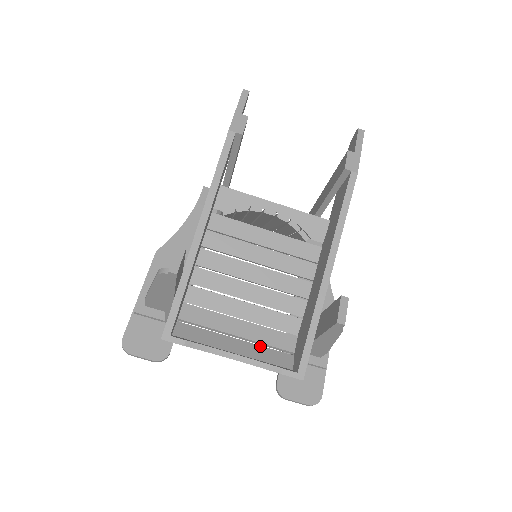
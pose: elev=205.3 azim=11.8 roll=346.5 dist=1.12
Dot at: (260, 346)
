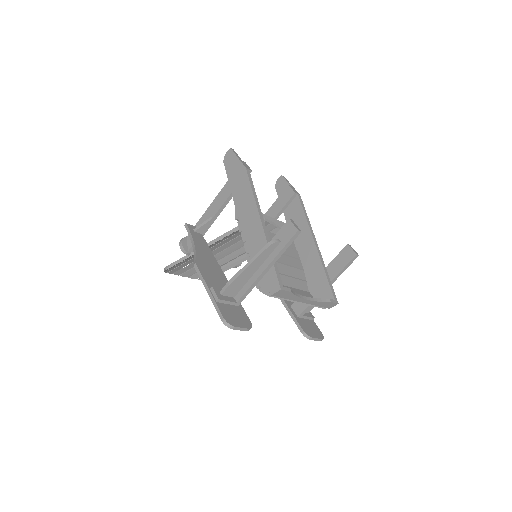
Dot at: occluded
